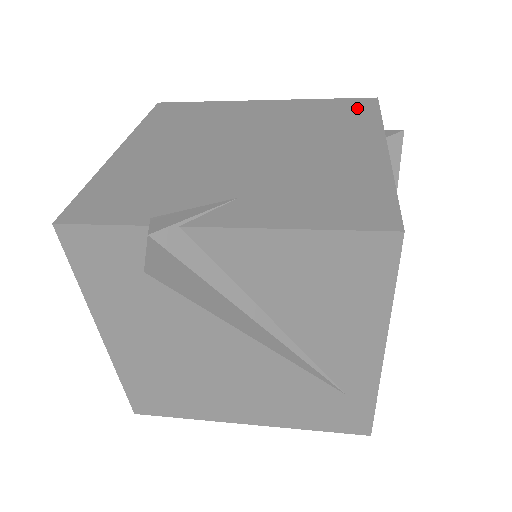
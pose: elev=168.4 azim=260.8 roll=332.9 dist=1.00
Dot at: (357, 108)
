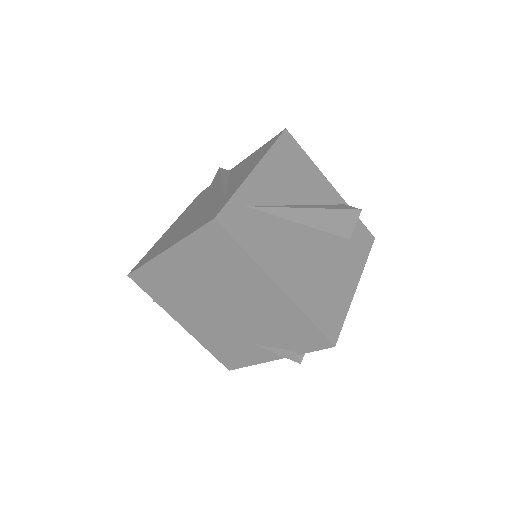
Dot at: occluded
